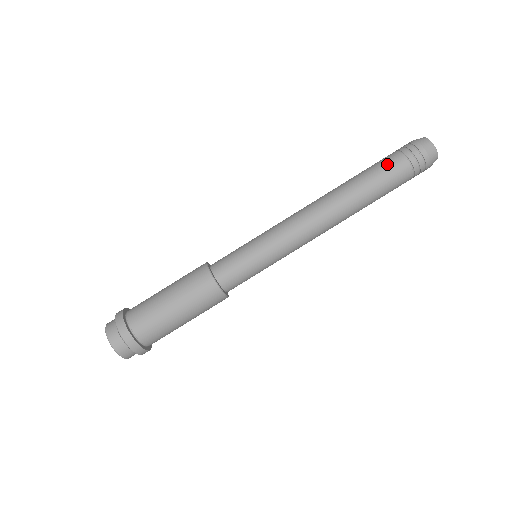
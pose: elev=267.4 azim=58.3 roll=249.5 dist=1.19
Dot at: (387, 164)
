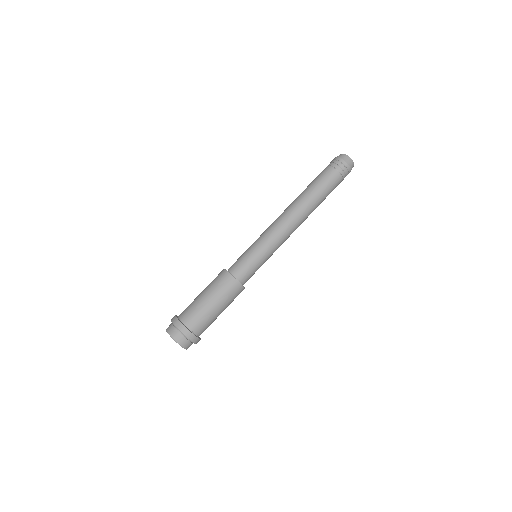
Dot at: (330, 180)
